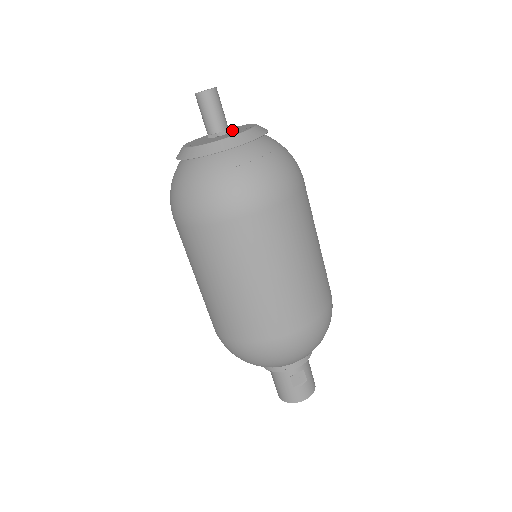
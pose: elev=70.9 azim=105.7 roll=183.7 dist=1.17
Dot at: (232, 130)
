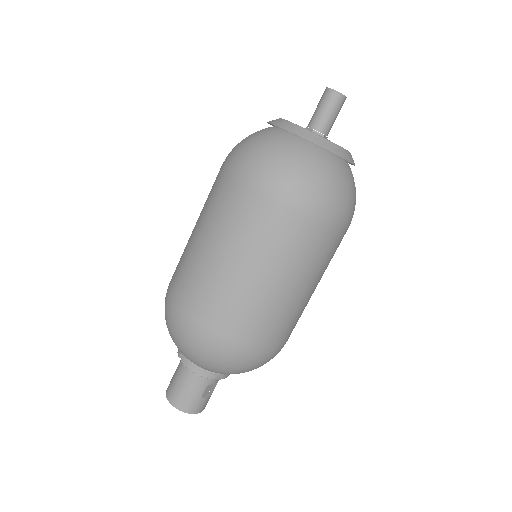
Dot at: occluded
